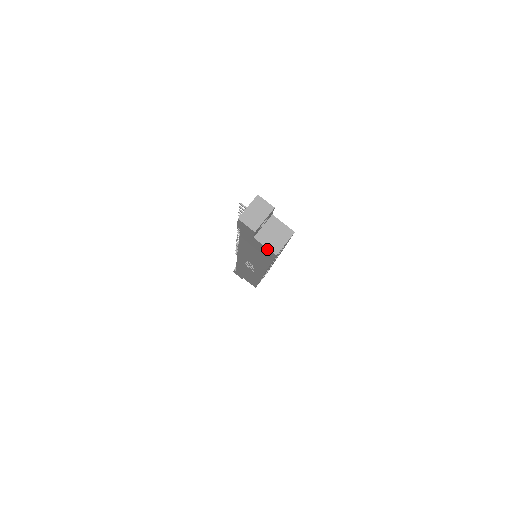
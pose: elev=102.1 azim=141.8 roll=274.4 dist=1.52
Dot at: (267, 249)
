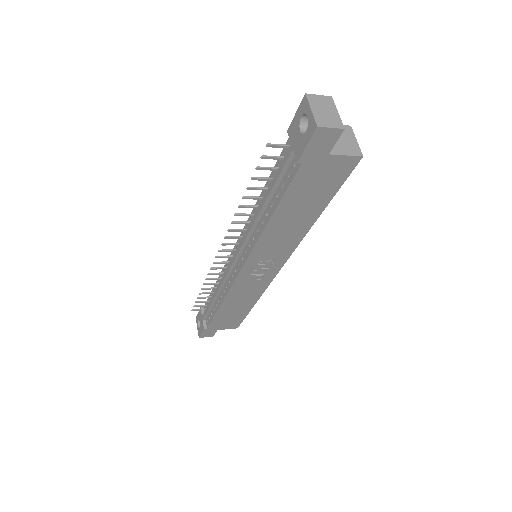
Dot at: (348, 159)
